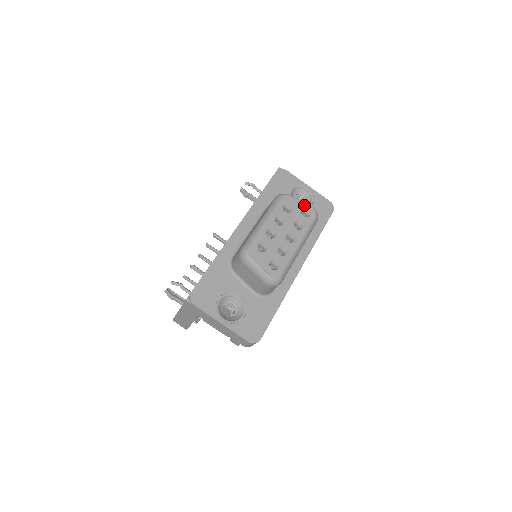
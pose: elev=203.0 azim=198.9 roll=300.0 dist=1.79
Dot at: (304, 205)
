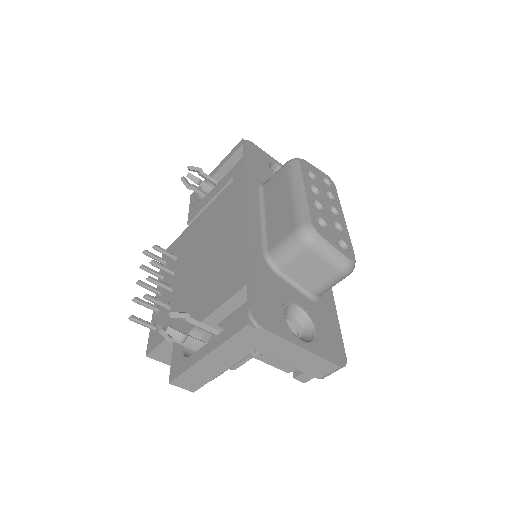
Dot at: (320, 172)
